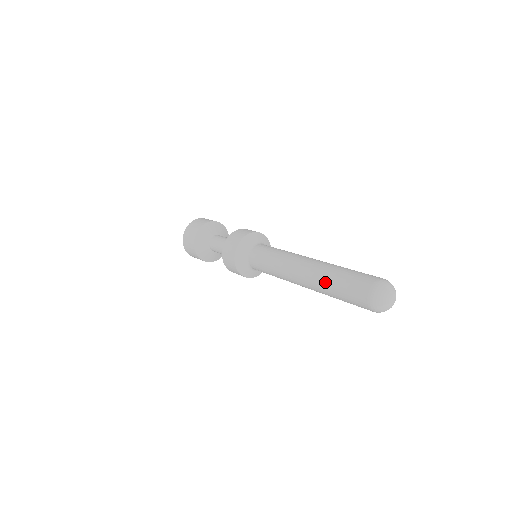
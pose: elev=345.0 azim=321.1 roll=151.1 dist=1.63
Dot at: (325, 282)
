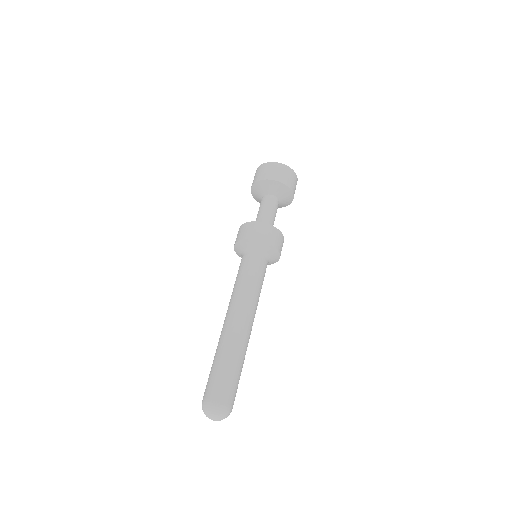
Dot at: occluded
